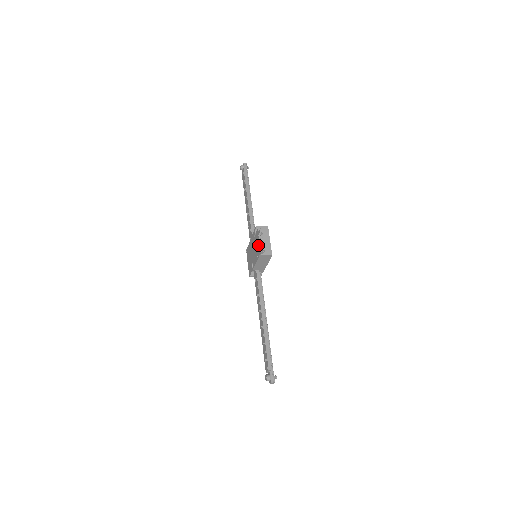
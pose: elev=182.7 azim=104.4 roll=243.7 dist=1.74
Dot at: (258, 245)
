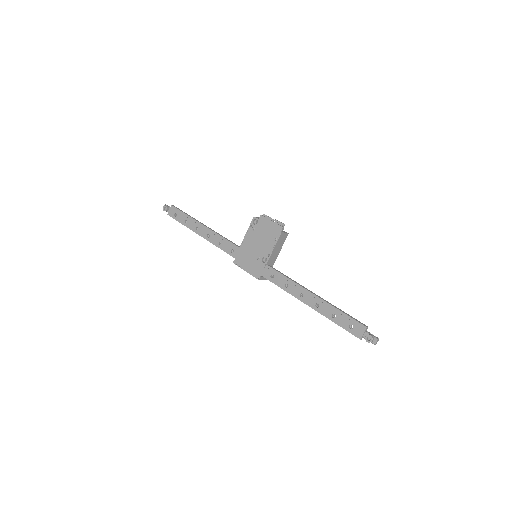
Dot at: (272, 226)
